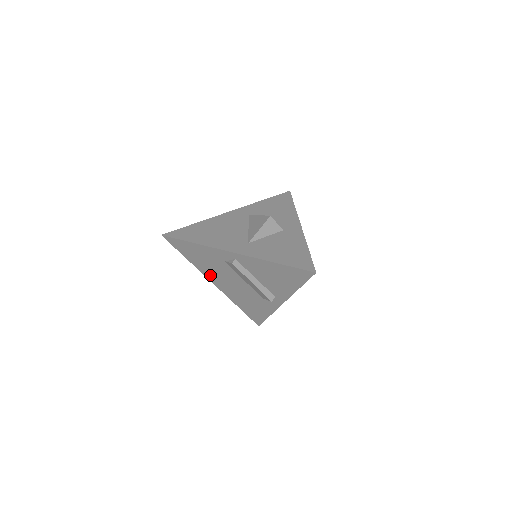
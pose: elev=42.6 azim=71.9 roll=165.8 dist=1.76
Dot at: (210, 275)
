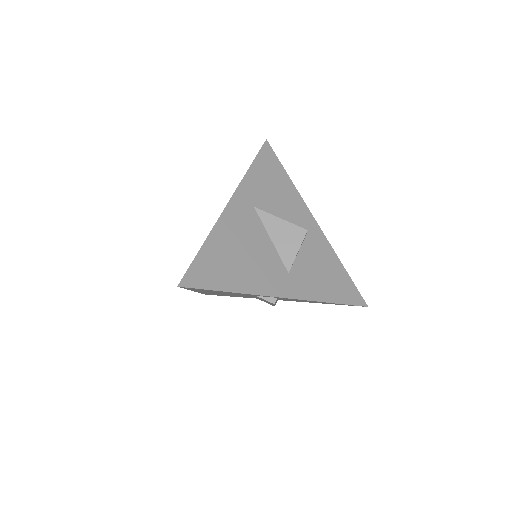
Dot at: occluded
